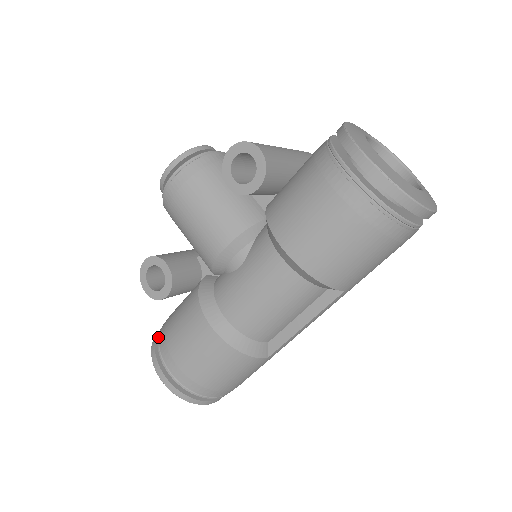
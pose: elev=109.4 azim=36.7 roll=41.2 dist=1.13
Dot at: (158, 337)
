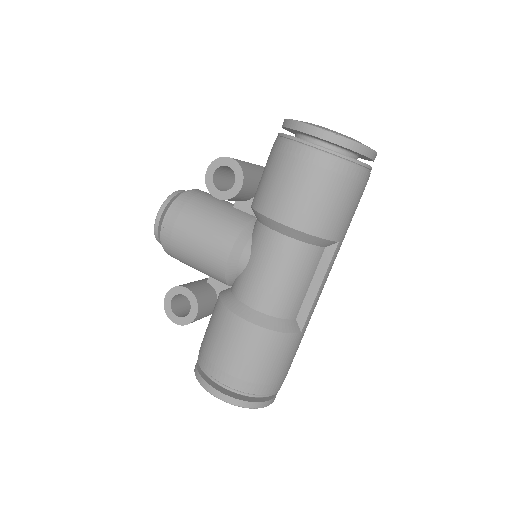
Dot at: (199, 364)
